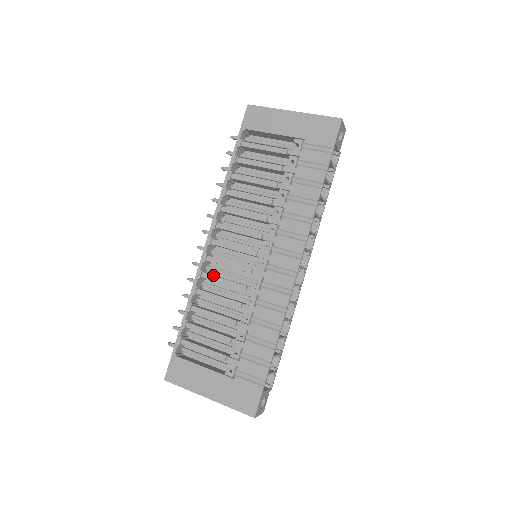
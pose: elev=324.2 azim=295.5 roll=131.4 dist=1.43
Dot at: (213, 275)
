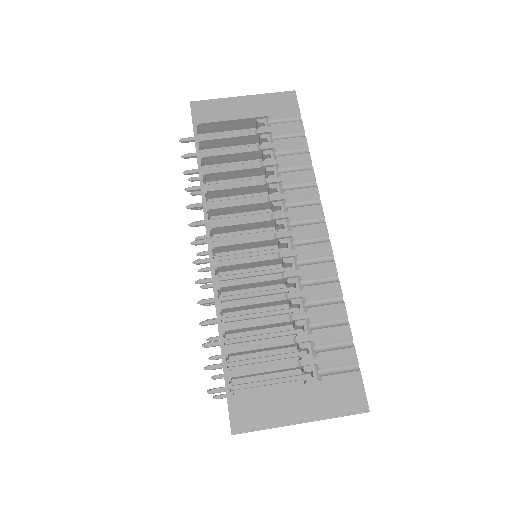
Dot at: (233, 280)
